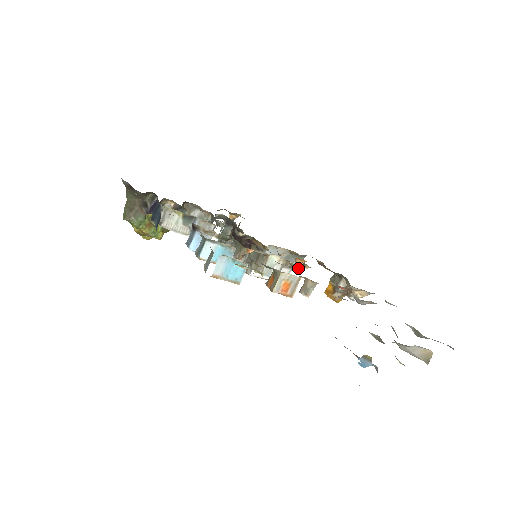
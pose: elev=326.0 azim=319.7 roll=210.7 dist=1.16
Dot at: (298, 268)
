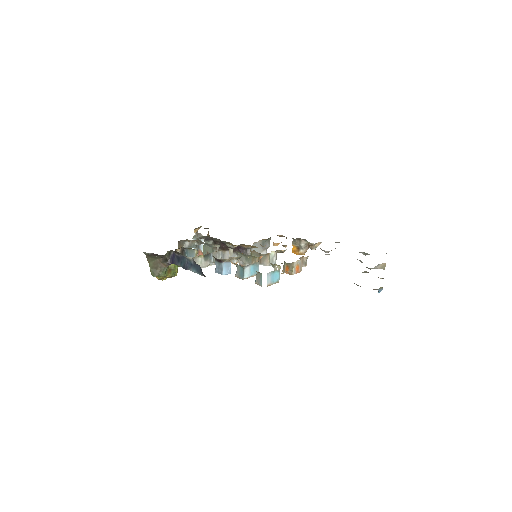
Dot at: (269, 246)
